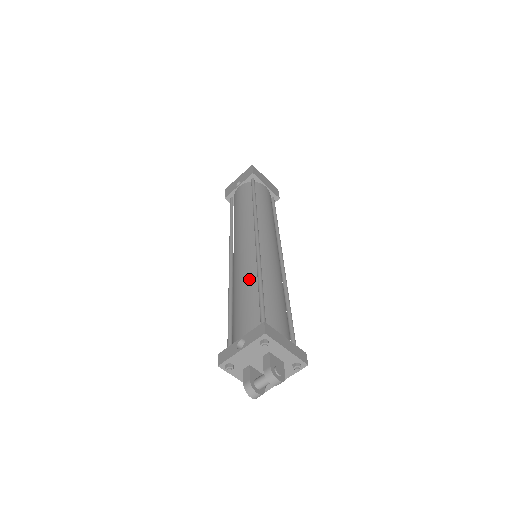
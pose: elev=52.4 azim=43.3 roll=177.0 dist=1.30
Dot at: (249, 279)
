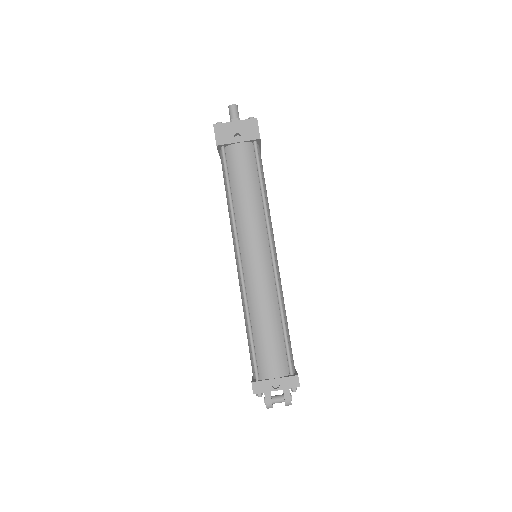
Dot at: (273, 313)
